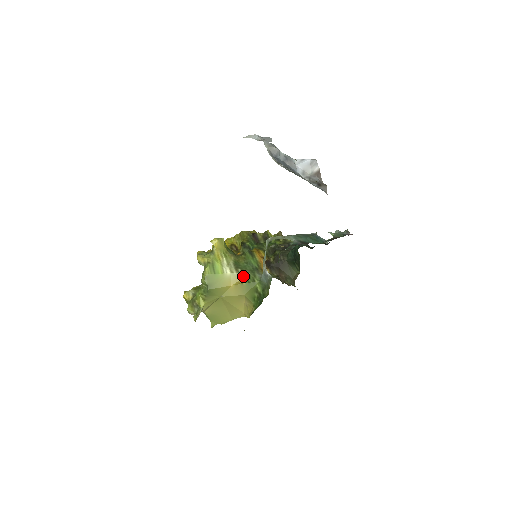
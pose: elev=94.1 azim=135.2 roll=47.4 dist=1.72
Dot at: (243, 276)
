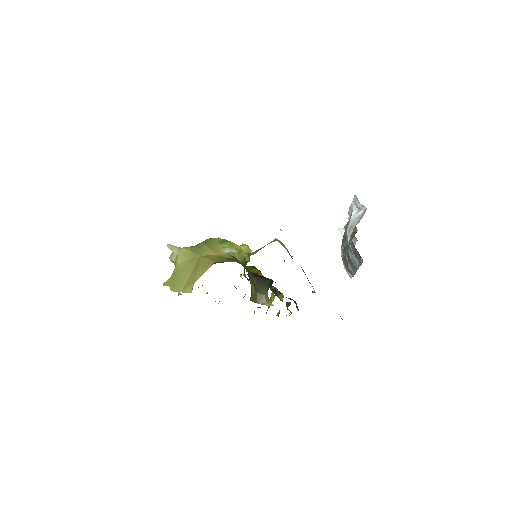
Dot at: (231, 258)
